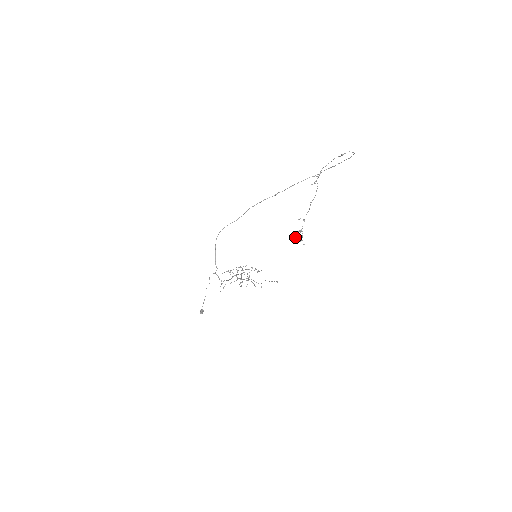
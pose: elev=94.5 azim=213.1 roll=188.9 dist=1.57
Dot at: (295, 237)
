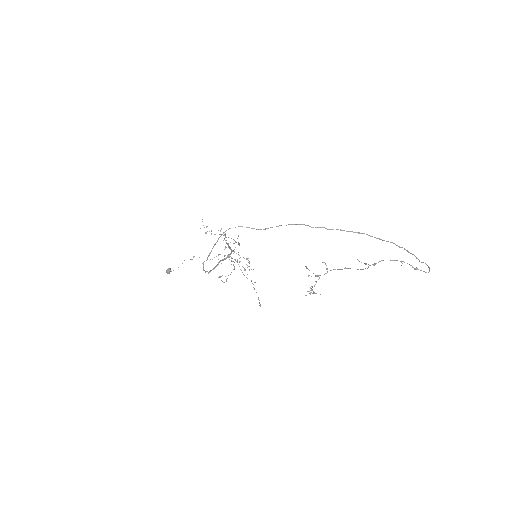
Dot at: (307, 268)
